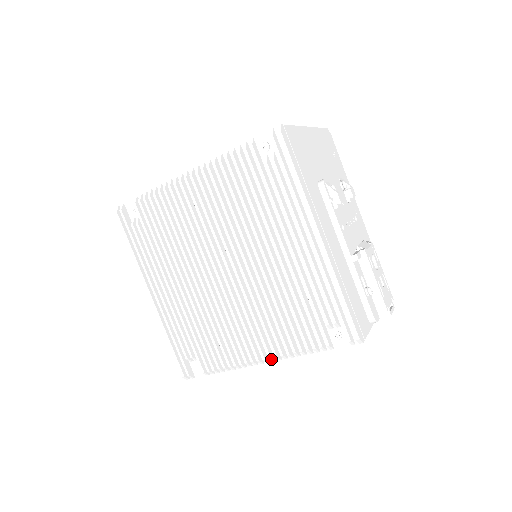
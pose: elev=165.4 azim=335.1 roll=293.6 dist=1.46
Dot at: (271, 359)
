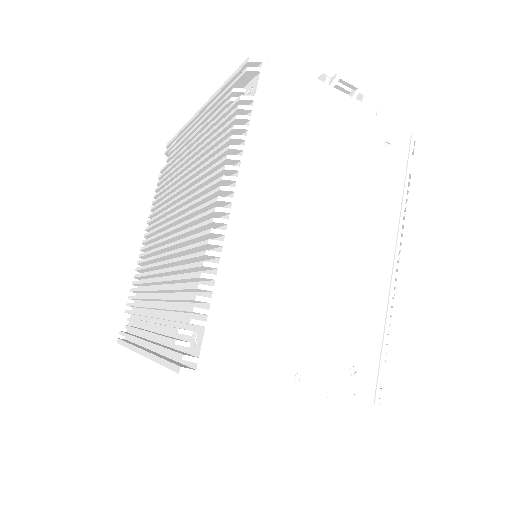
Dot at: (224, 188)
